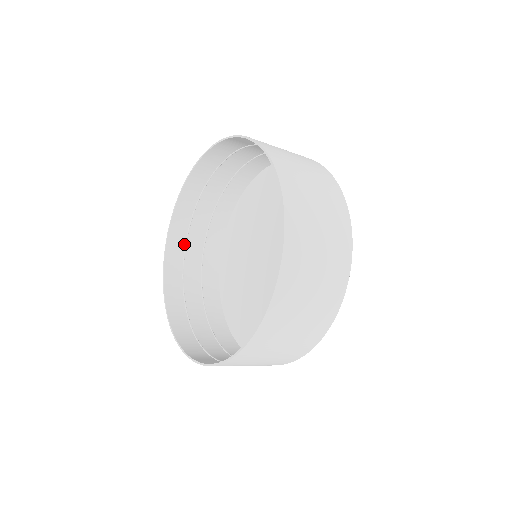
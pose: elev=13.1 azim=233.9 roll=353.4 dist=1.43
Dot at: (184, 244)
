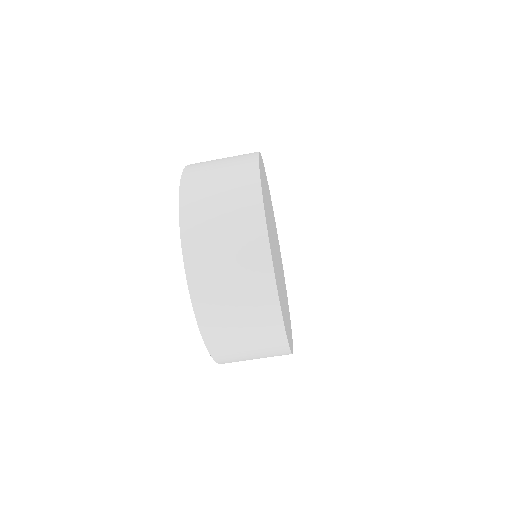
Dot at: occluded
